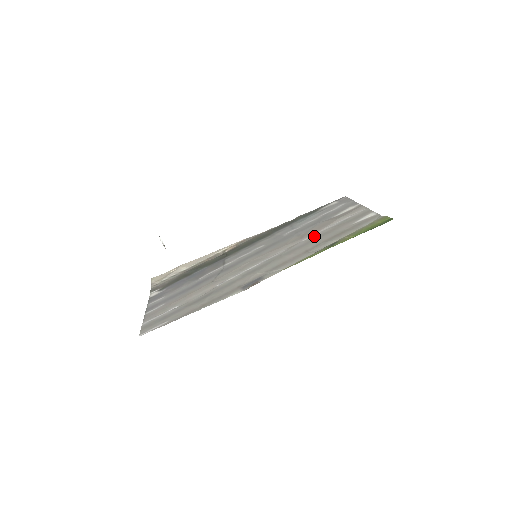
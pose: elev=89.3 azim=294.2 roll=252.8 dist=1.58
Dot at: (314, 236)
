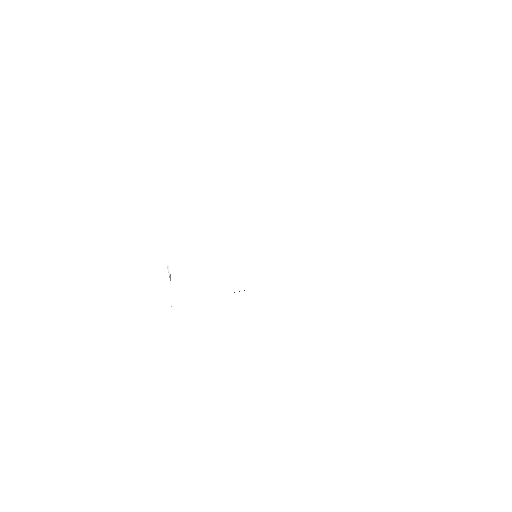
Dot at: occluded
